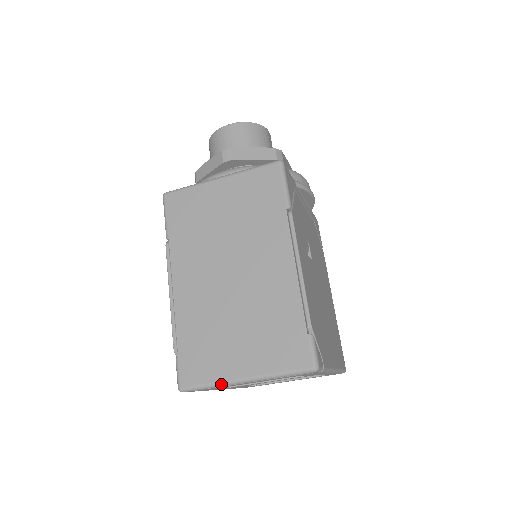
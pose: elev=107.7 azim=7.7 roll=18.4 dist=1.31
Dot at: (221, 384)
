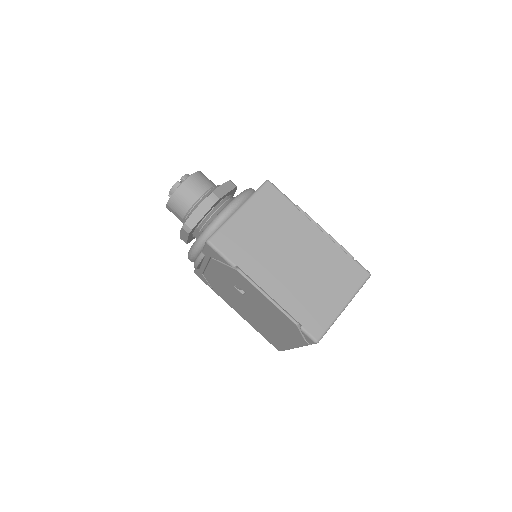
Dot at: (336, 319)
